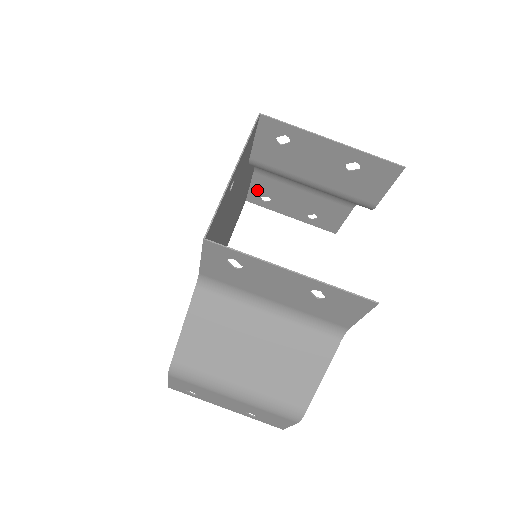
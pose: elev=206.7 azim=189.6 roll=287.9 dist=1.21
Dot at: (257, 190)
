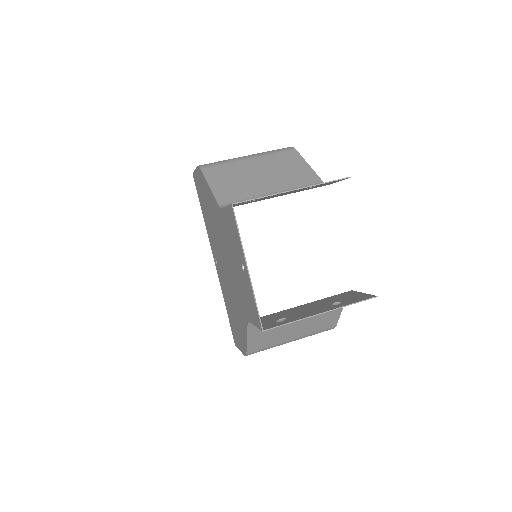
Dot at: occluded
